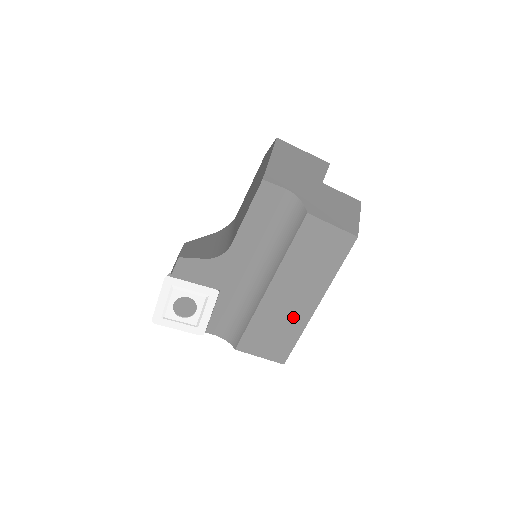
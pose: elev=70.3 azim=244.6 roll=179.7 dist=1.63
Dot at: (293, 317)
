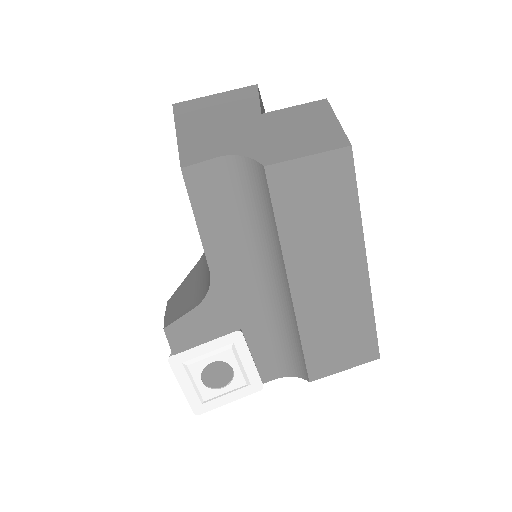
Dot at: (347, 300)
